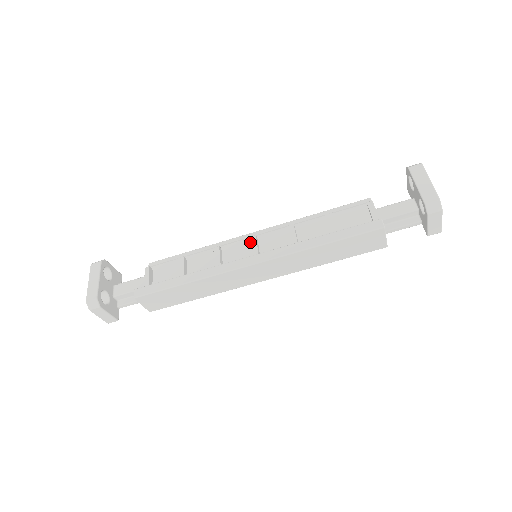
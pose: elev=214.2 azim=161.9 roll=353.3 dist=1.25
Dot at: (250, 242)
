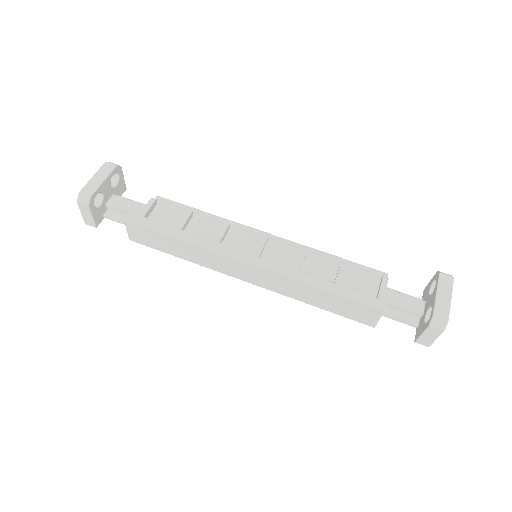
Dot at: (259, 240)
